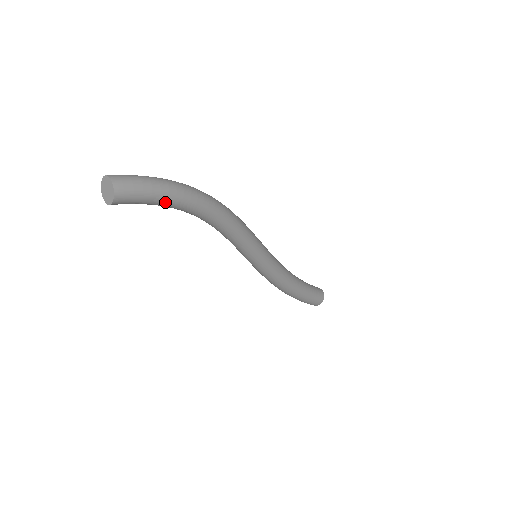
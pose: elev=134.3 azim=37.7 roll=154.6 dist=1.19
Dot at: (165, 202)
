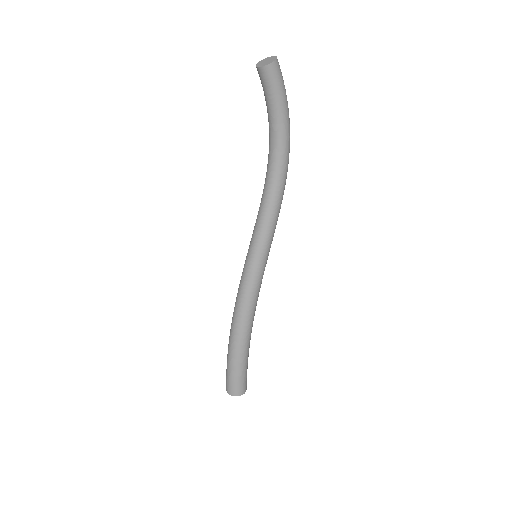
Dot at: (280, 109)
